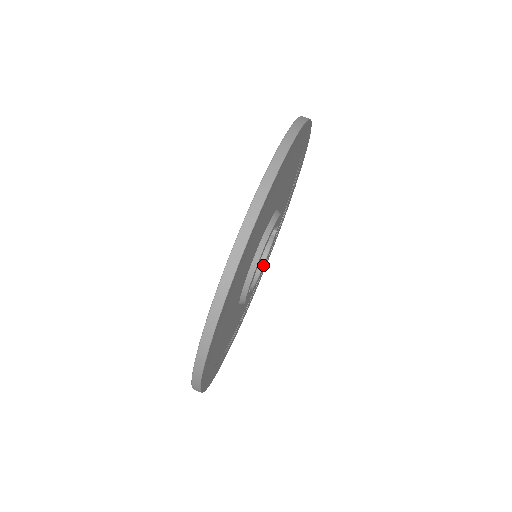
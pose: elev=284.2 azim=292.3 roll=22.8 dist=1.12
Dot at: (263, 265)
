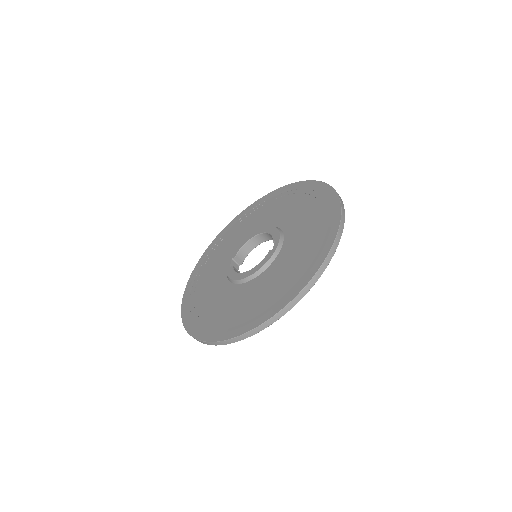
Dot at: occluded
